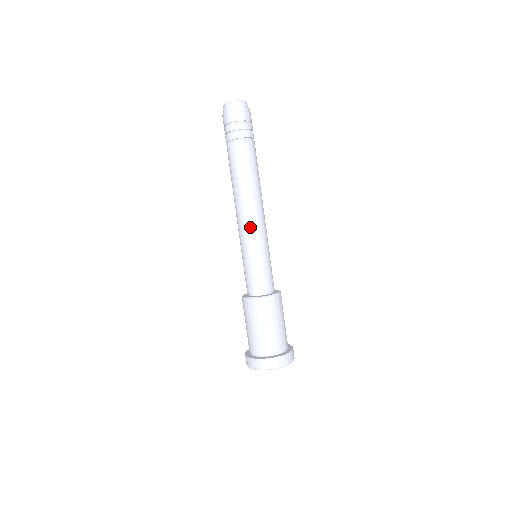
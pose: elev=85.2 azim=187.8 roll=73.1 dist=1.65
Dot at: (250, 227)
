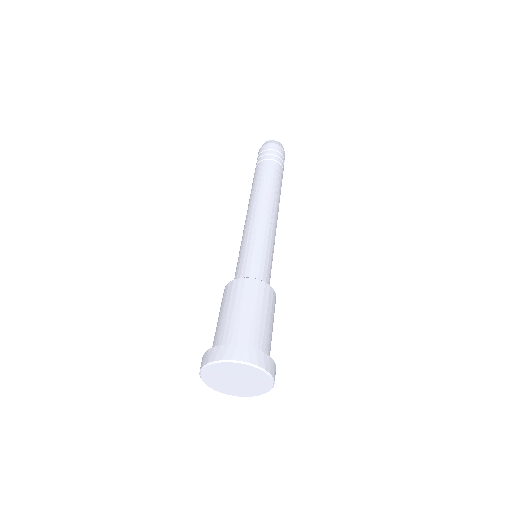
Dot at: (246, 223)
